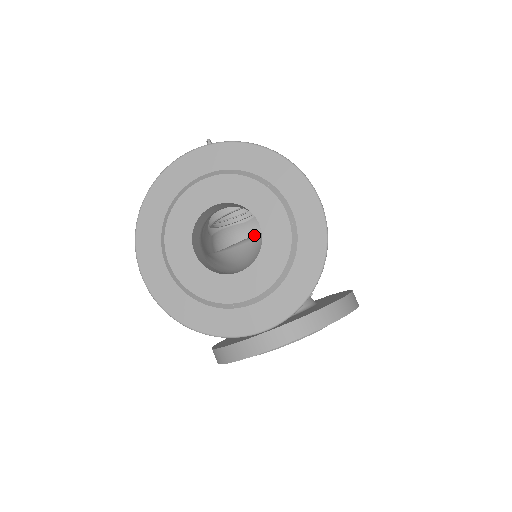
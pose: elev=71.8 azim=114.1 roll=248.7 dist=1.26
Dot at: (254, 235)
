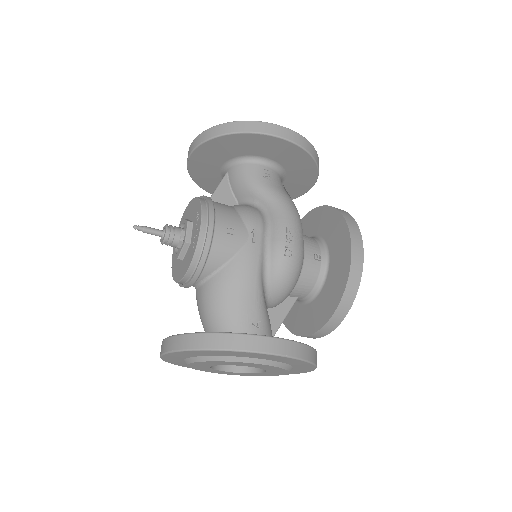
Dot at: occluded
